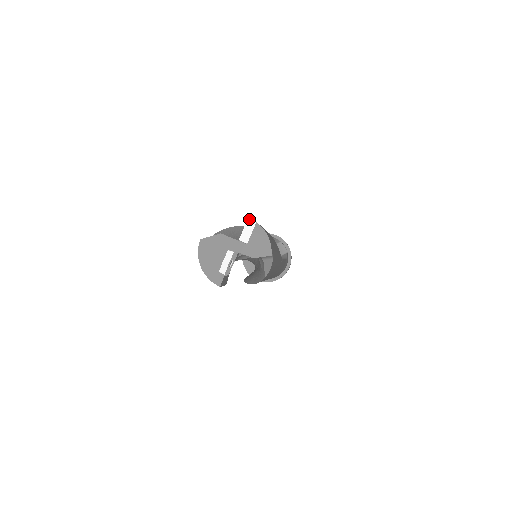
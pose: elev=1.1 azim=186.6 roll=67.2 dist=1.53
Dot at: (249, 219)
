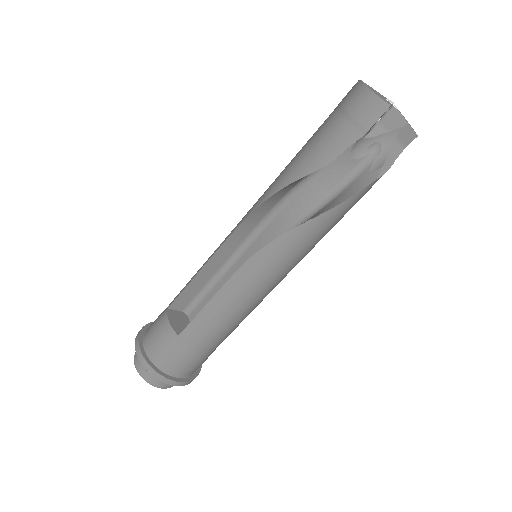
Dot at: occluded
